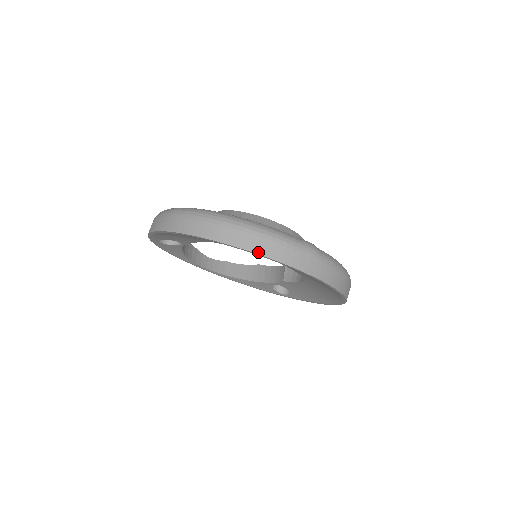
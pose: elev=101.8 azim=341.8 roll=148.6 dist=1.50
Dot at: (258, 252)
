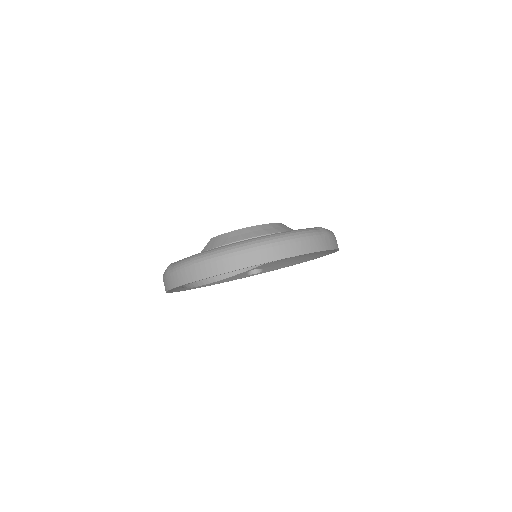
Dot at: (307, 252)
